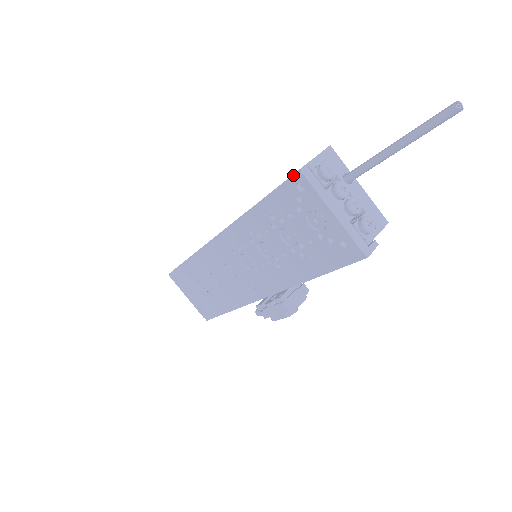
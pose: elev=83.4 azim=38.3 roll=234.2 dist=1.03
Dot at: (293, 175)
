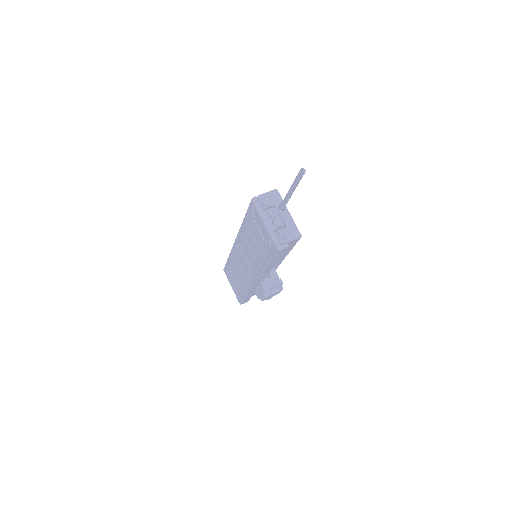
Dot at: occluded
